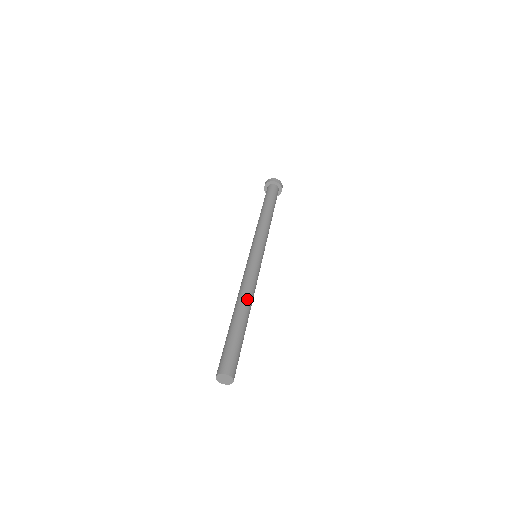
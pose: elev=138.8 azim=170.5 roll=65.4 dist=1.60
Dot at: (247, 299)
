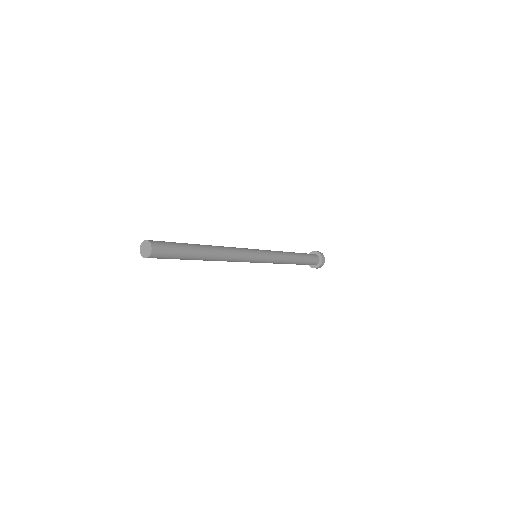
Dot at: occluded
